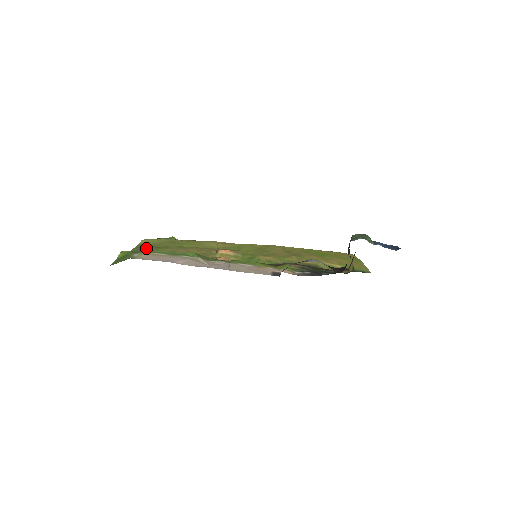
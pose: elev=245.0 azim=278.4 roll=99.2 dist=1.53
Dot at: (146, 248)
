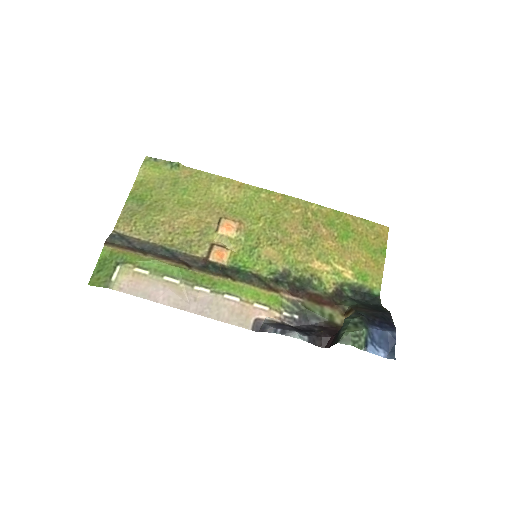
Dot at: (139, 205)
